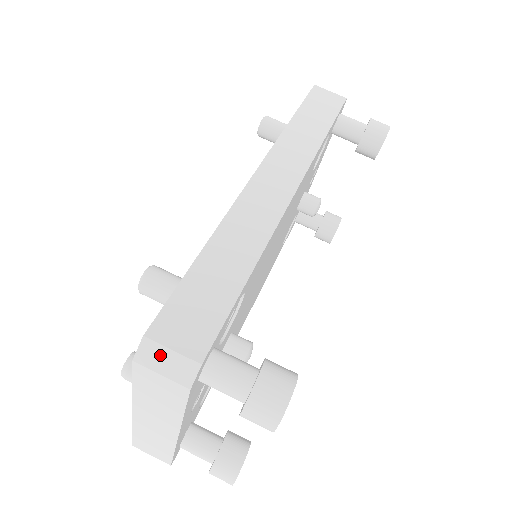
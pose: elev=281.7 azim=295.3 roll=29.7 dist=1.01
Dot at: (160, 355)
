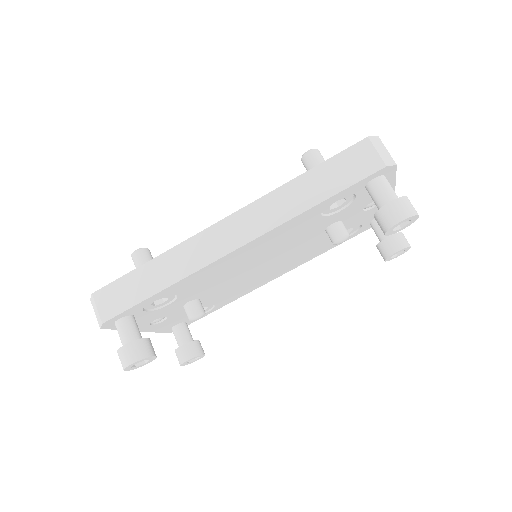
Dot at: (95, 306)
